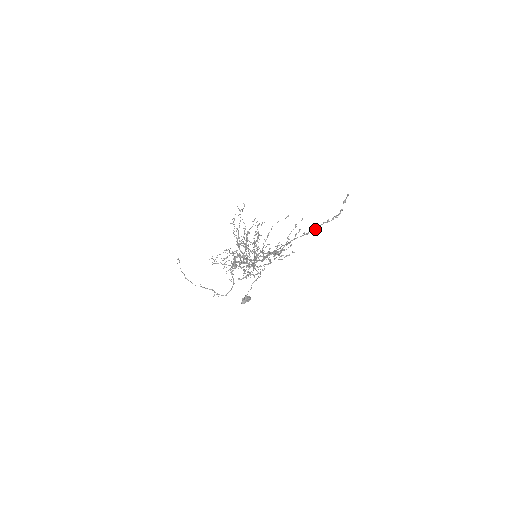
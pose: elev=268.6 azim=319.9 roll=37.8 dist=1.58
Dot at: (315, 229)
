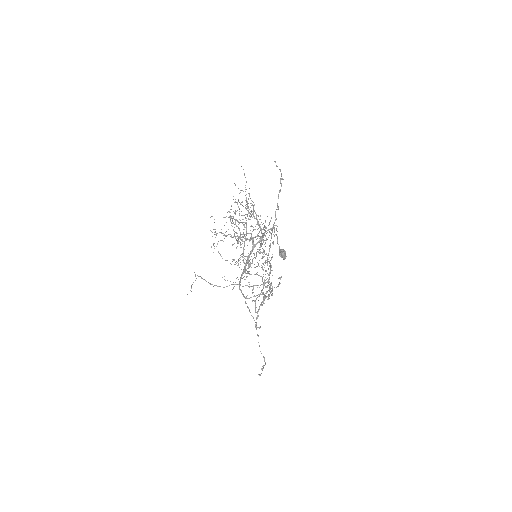
Dot at: (277, 209)
